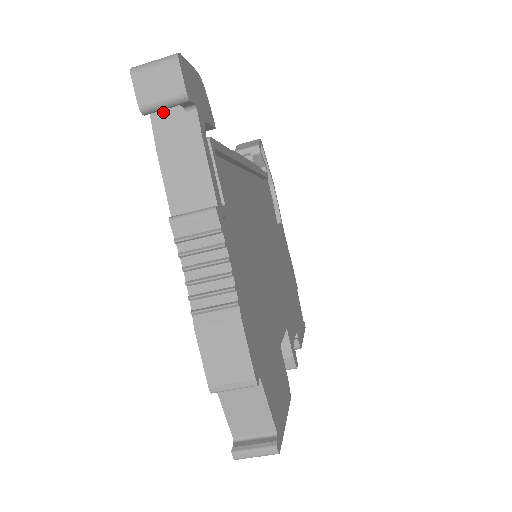
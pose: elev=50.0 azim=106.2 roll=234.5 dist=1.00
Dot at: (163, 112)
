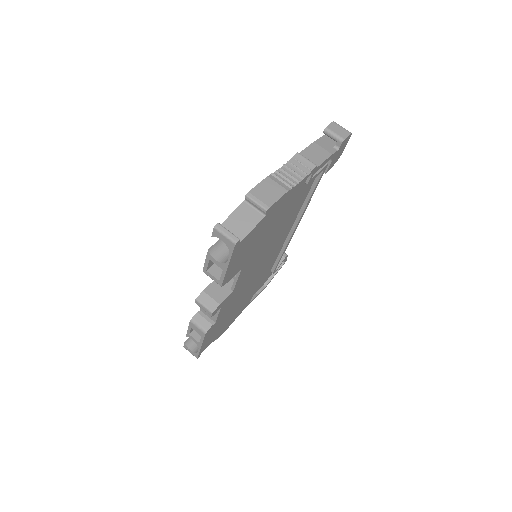
Dot at: (326, 140)
